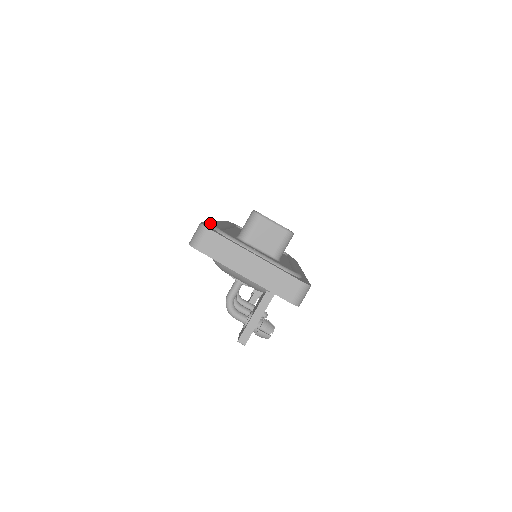
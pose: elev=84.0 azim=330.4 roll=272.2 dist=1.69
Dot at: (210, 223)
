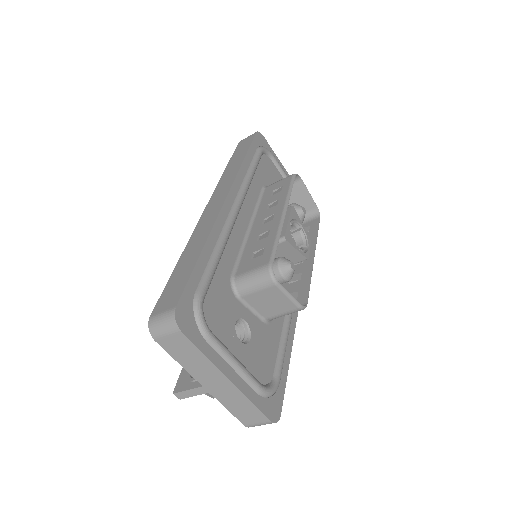
Dot at: (202, 258)
